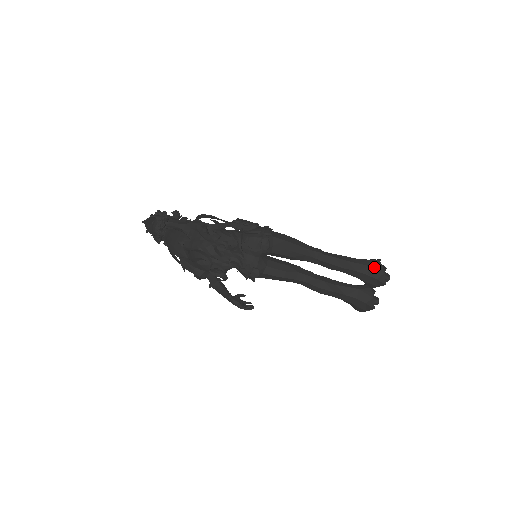
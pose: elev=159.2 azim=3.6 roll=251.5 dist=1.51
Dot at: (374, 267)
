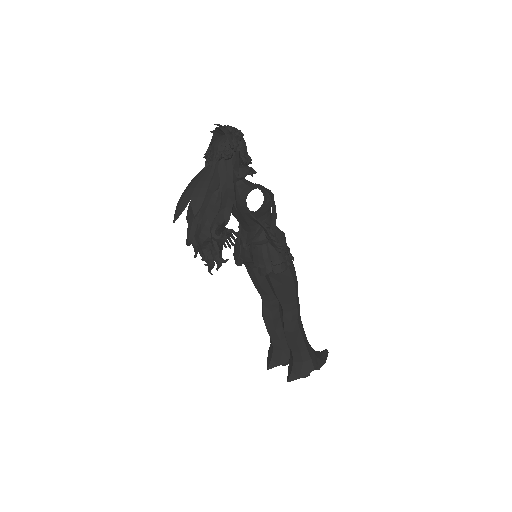
Dot at: (303, 367)
